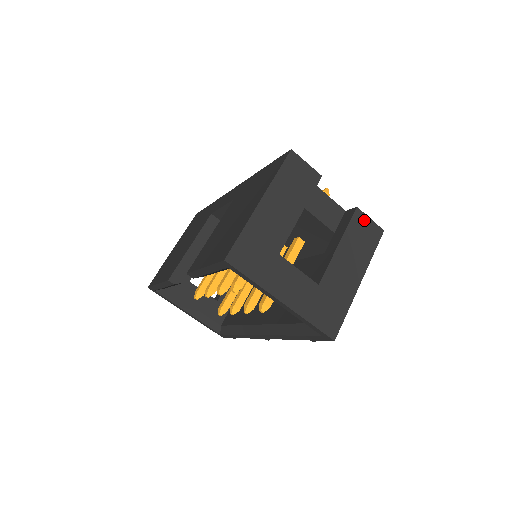
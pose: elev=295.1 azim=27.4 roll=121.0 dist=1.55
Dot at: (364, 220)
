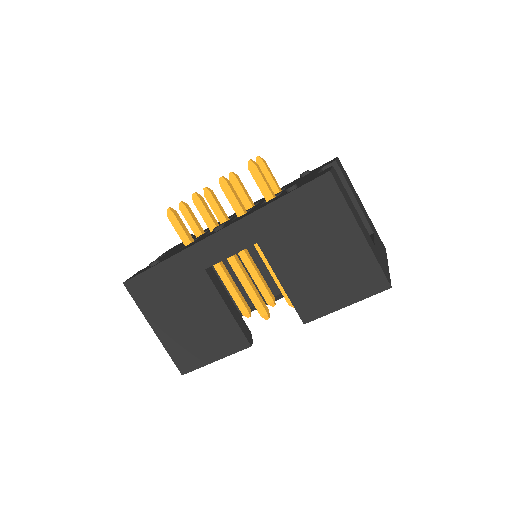
Dot at: (339, 164)
